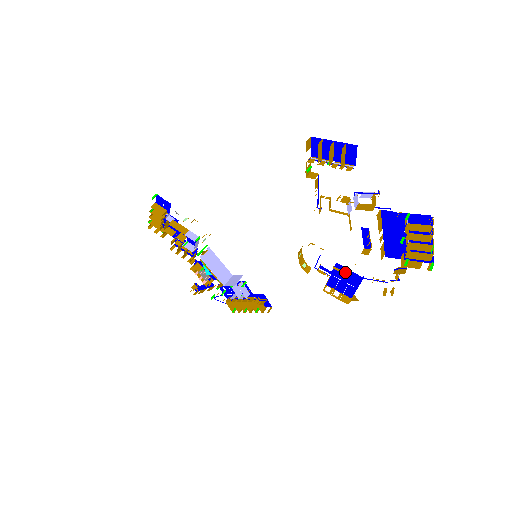
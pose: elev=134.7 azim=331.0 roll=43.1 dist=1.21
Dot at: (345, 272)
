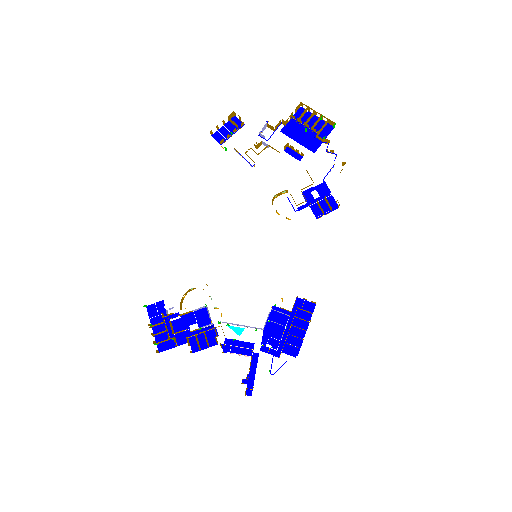
Dot at: occluded
